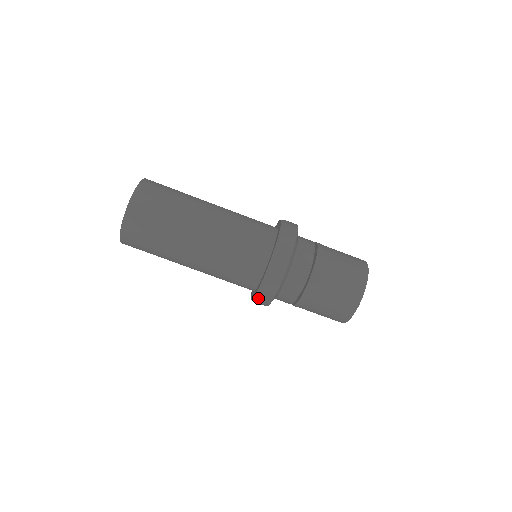
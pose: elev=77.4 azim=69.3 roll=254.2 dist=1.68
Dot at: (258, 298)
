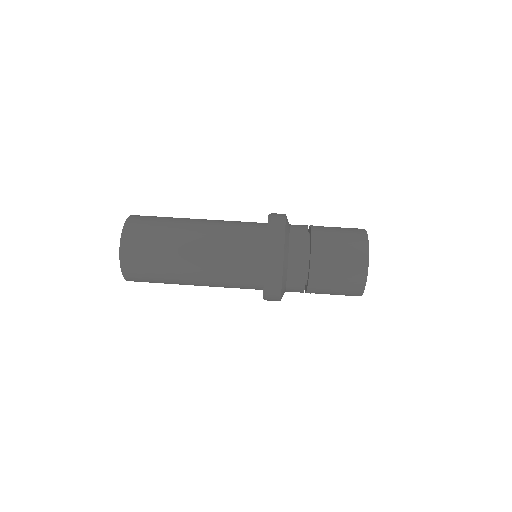
Dot at: (270, 238)
